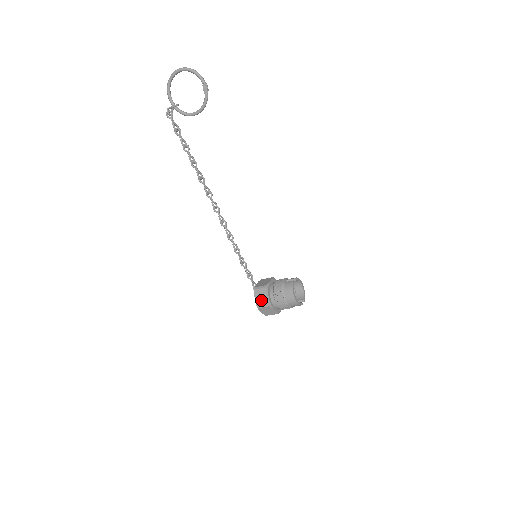
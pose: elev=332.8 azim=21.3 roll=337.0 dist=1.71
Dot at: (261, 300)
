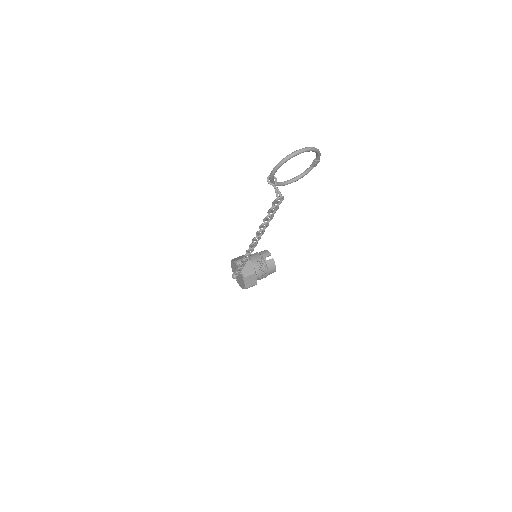
Dot at: (251, 283)
